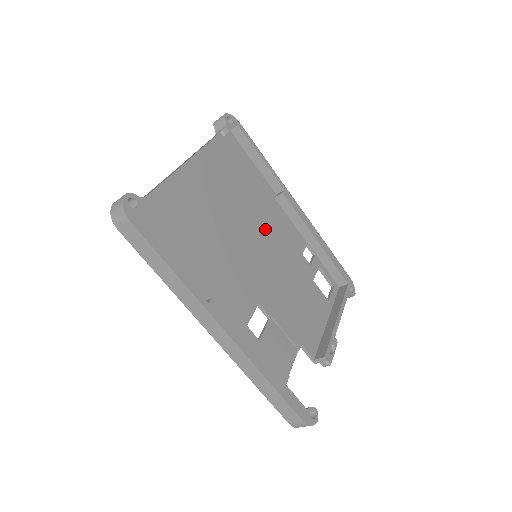
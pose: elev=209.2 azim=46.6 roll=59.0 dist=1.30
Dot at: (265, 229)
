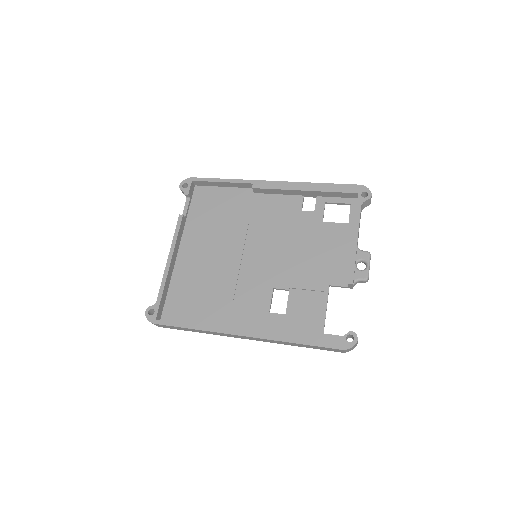
Dot at: (256, 227)
